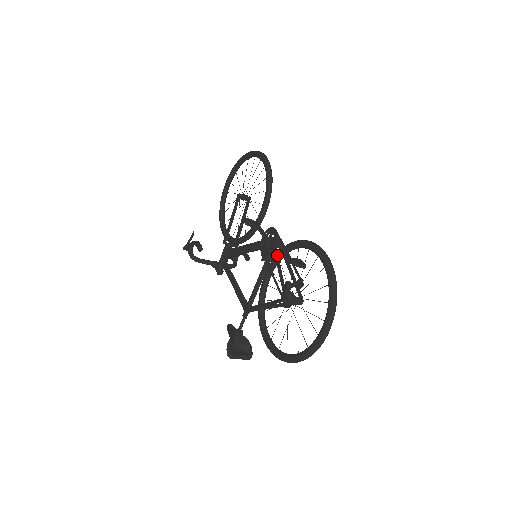
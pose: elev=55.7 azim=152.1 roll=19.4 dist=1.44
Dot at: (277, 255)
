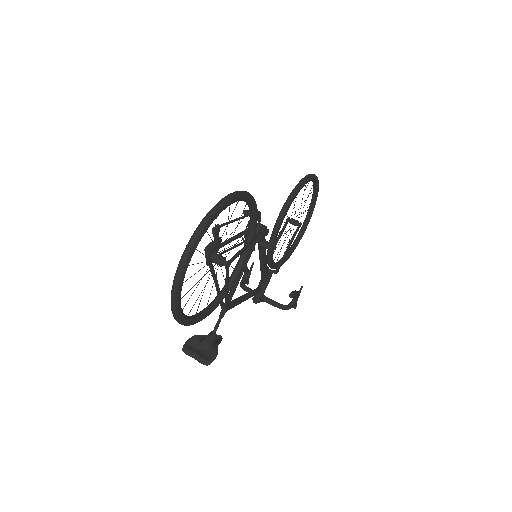
Dot at: occluded
